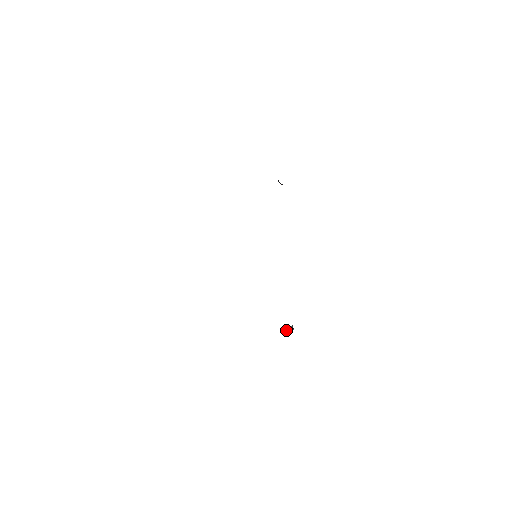
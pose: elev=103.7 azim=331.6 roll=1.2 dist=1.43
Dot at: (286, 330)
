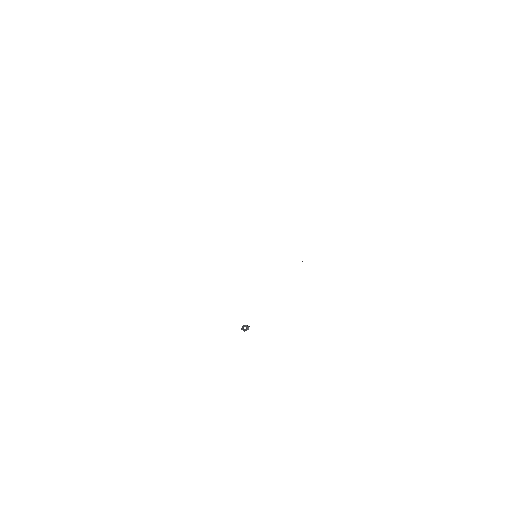
Dot at: (242, 326)
